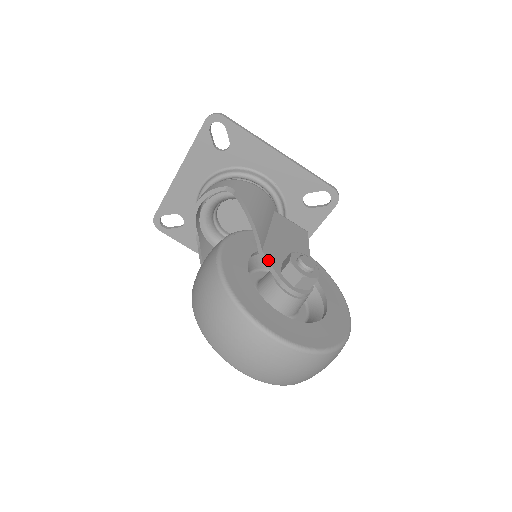
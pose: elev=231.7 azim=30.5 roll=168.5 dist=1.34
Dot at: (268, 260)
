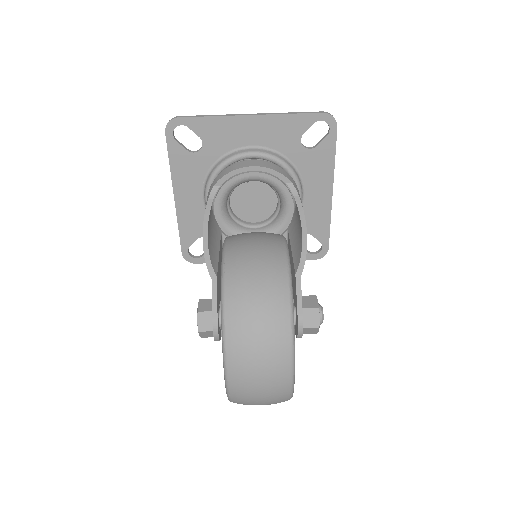
Dot at: occluded
